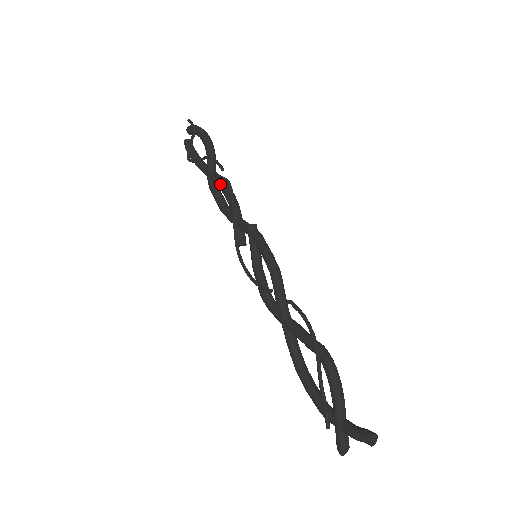
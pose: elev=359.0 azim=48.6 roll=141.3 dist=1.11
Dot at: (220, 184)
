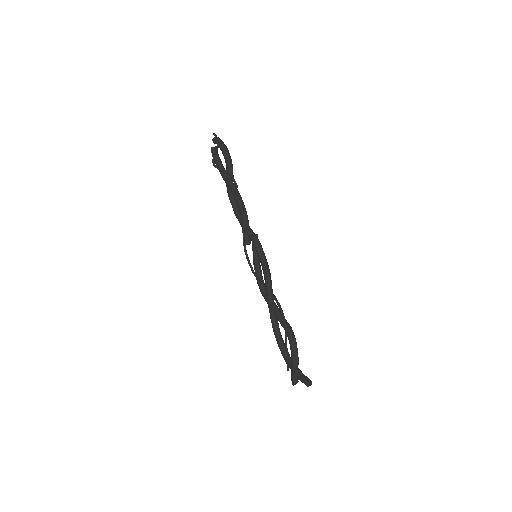
Dot at: (235, 197)
